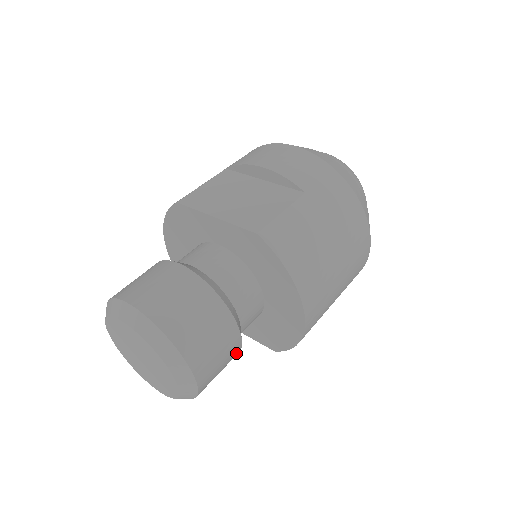
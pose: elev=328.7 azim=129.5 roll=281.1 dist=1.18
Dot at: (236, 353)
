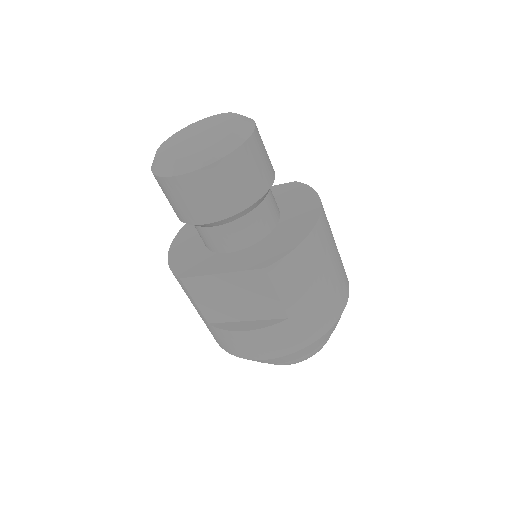
Dot at: (263, 188)
